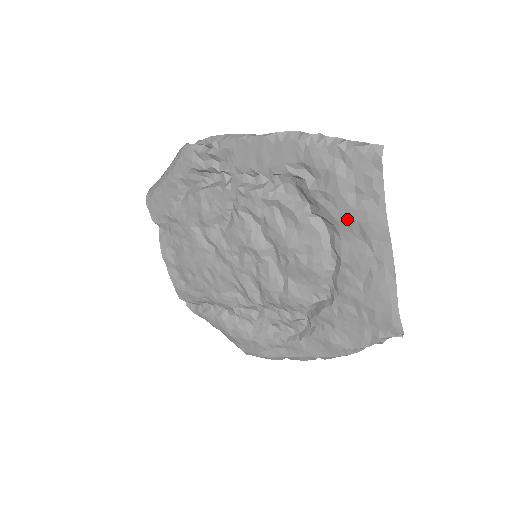
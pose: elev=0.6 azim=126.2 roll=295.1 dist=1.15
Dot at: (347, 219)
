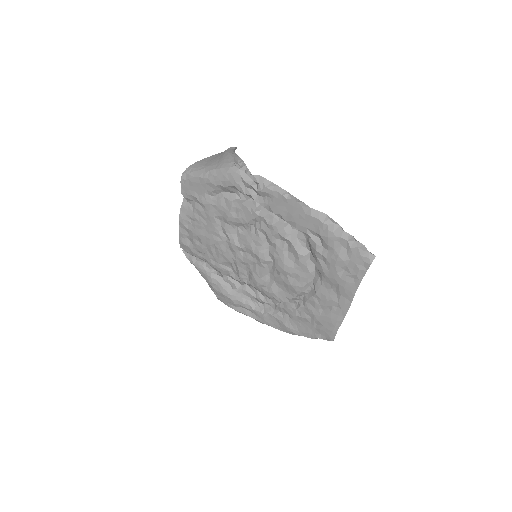
Dot at: (332, 279)
